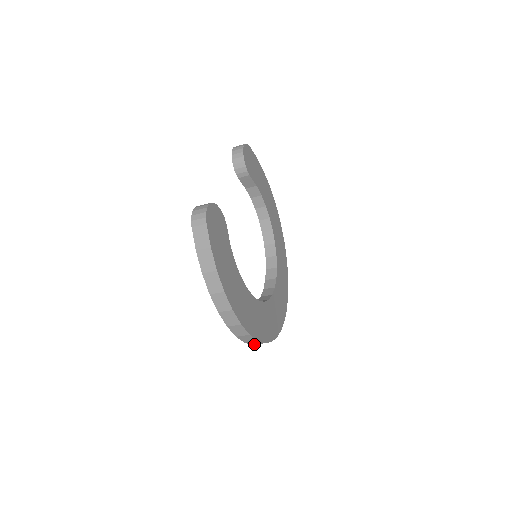
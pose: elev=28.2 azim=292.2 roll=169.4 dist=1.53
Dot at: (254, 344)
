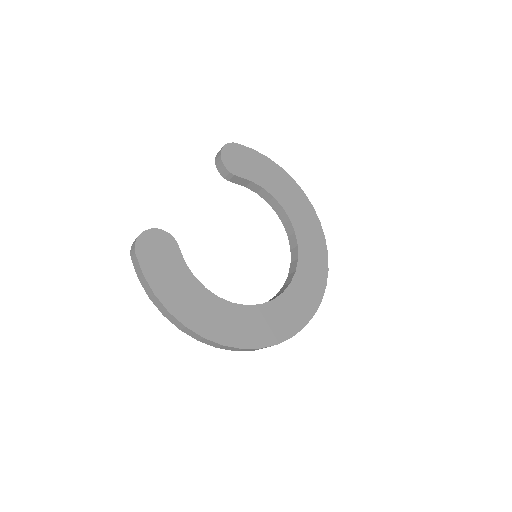
Dot at: (254, 350)
